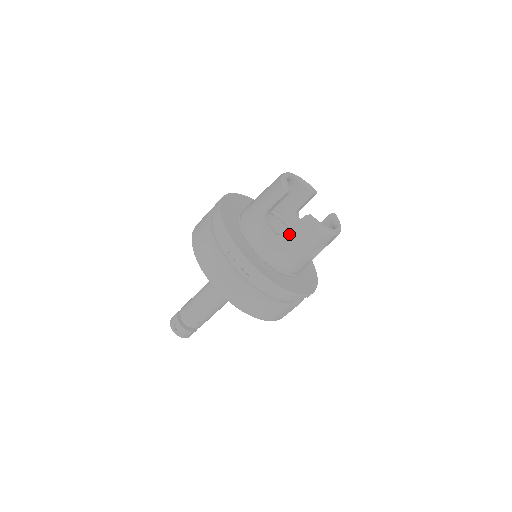
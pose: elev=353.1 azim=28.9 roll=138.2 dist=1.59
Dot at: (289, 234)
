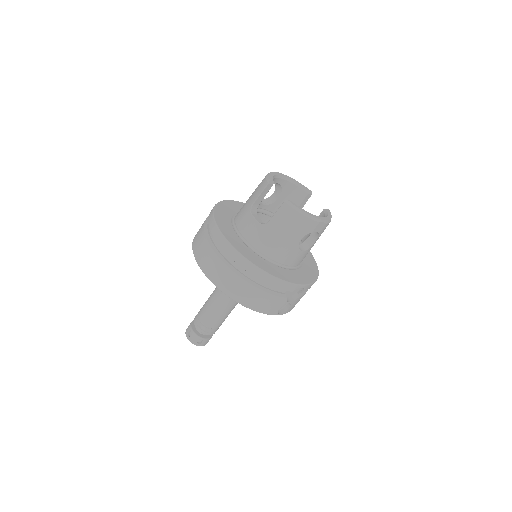
Dot at: (272, 221)
